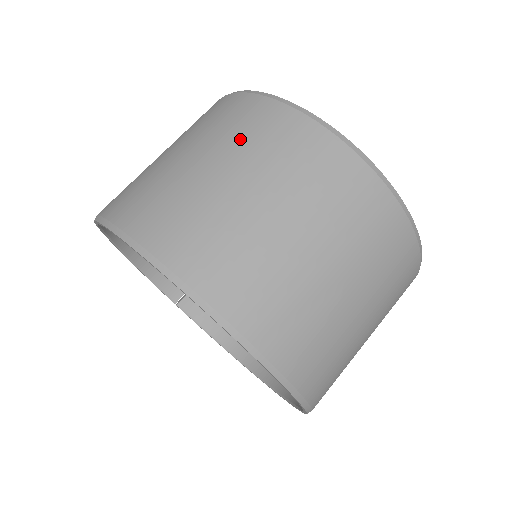
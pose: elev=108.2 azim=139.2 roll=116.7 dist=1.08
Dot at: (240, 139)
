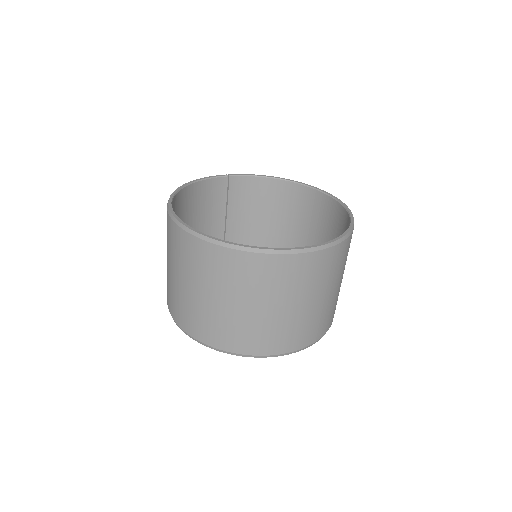
Dot at: (219, 279)
